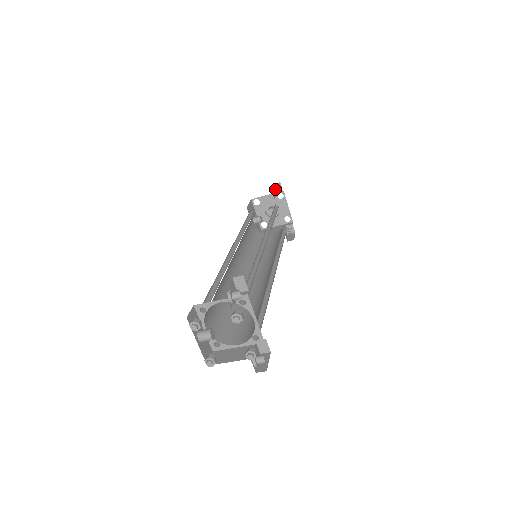
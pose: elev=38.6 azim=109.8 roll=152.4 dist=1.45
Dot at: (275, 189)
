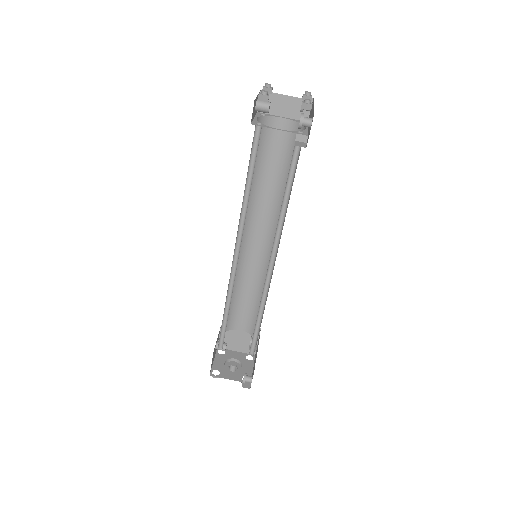
Dot at: occluded
